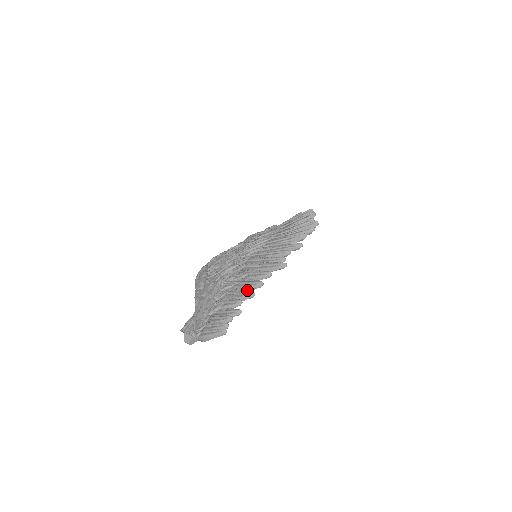
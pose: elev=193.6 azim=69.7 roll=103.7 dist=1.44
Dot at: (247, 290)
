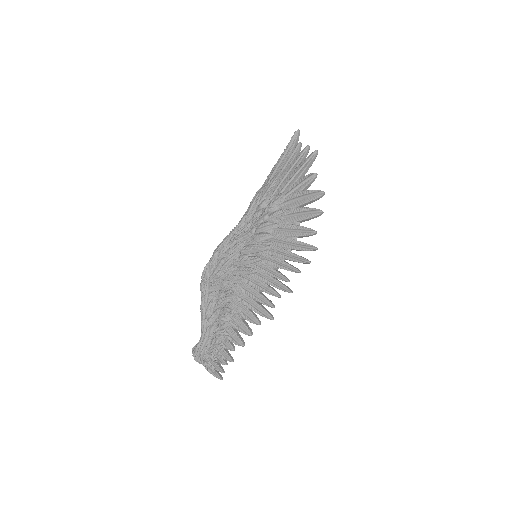
Dot at: (239, 339)
